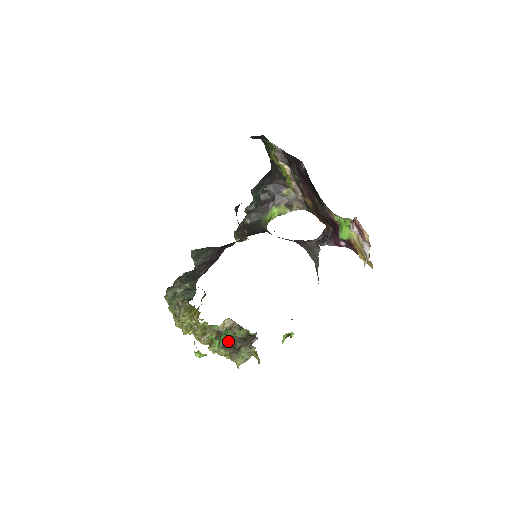
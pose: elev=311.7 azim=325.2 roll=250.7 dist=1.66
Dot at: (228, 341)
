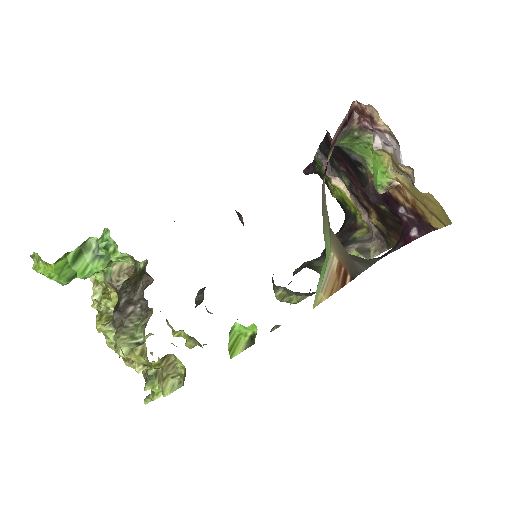
Dot at: occluded
